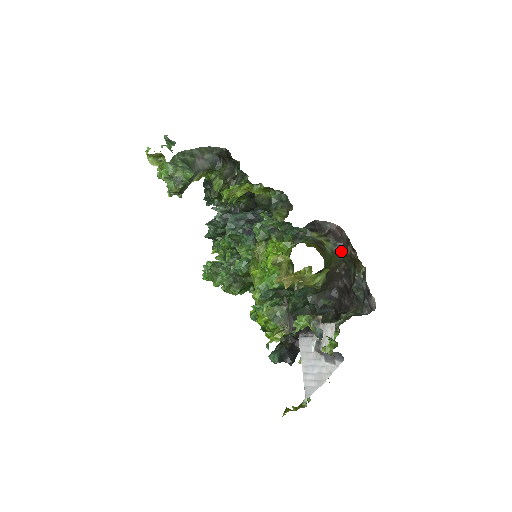
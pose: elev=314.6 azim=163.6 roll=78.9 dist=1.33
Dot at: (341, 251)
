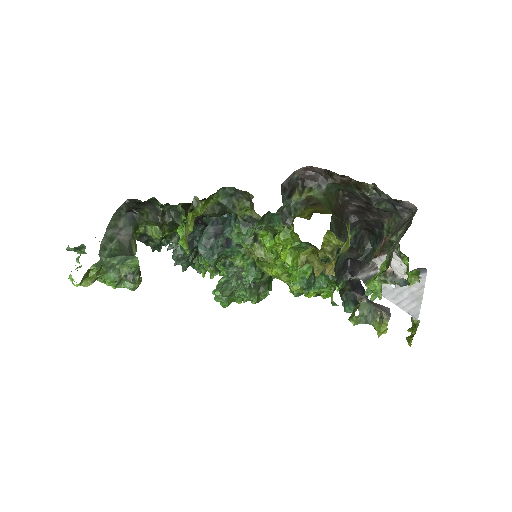
Dot at: (329, 185)
